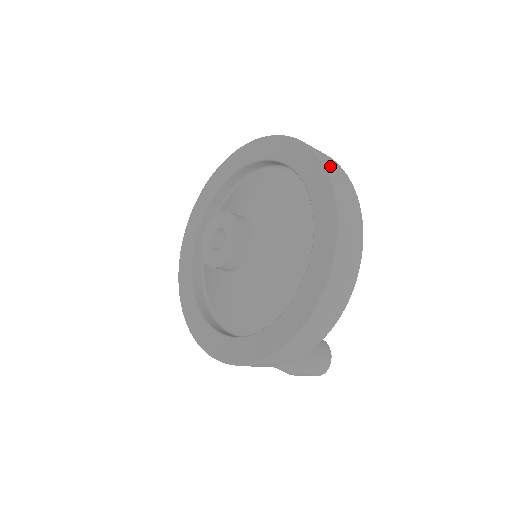
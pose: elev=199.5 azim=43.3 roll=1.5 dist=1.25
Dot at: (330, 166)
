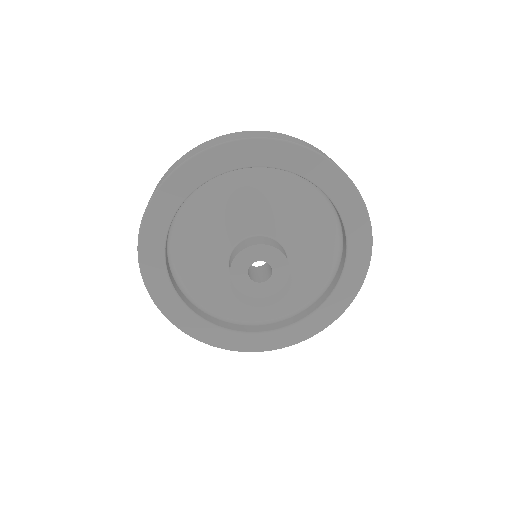
Dot at: occluded
